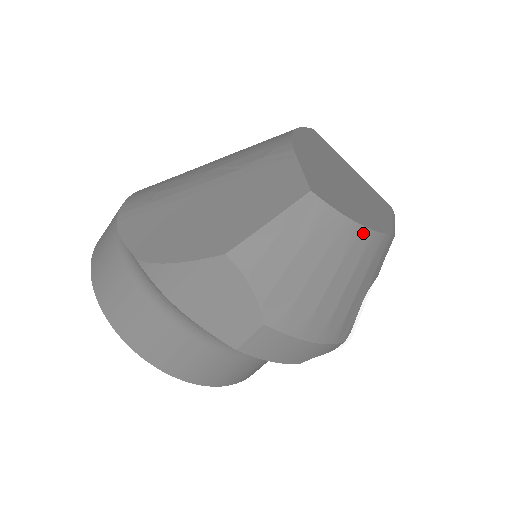
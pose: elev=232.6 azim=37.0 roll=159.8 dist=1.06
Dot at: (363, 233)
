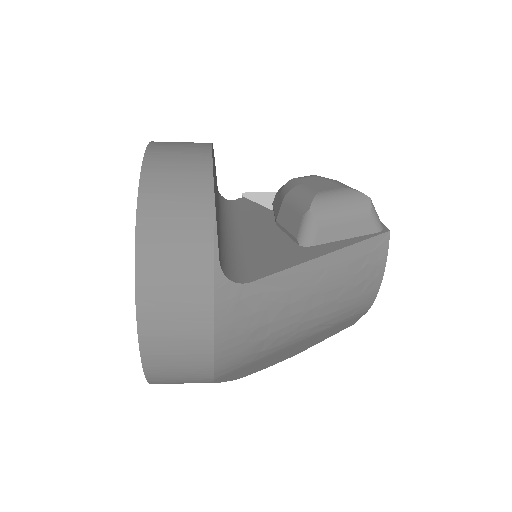
Dot at: occluded
